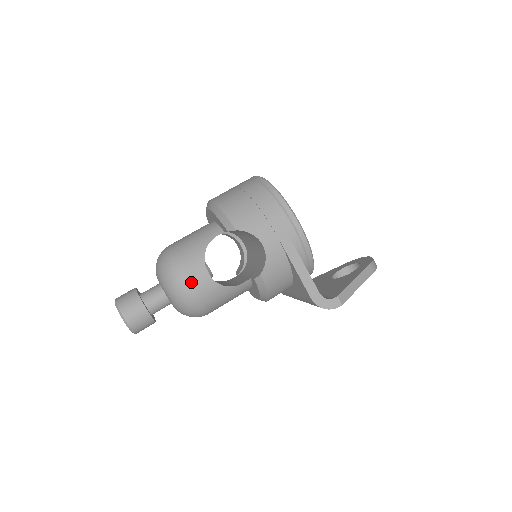
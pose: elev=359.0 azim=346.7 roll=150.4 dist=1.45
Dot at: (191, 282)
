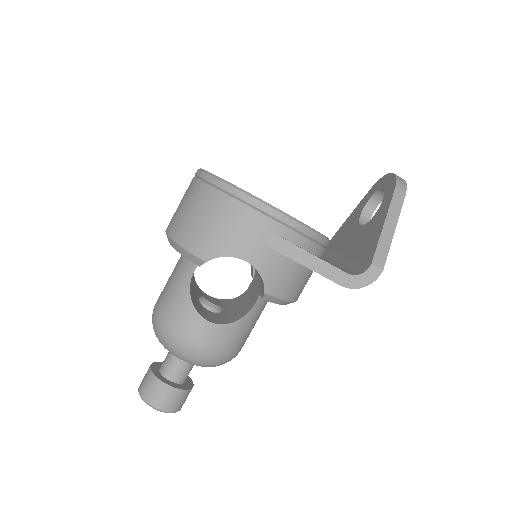
Dot at: (196, 341)
